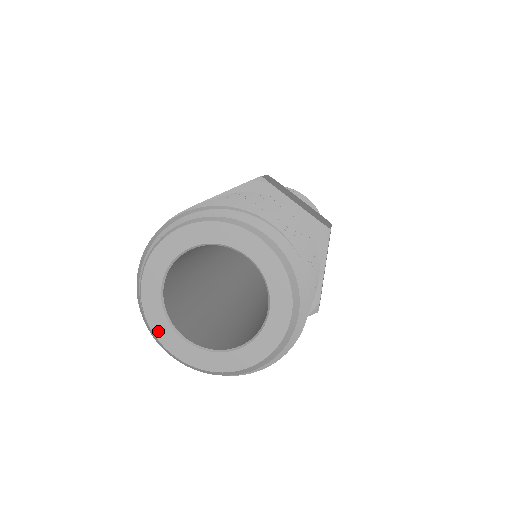
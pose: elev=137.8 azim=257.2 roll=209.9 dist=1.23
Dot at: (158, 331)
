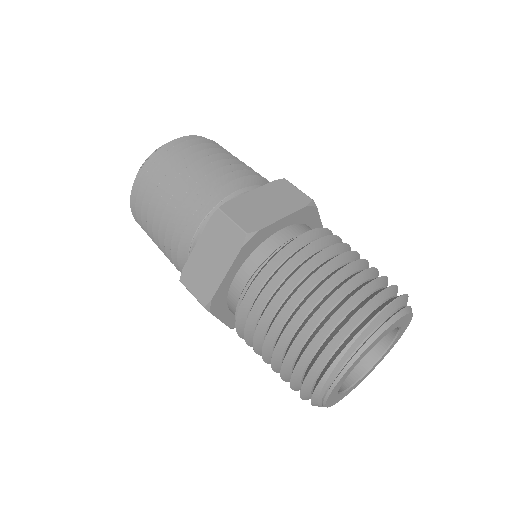
Dot at: (342, 398)
